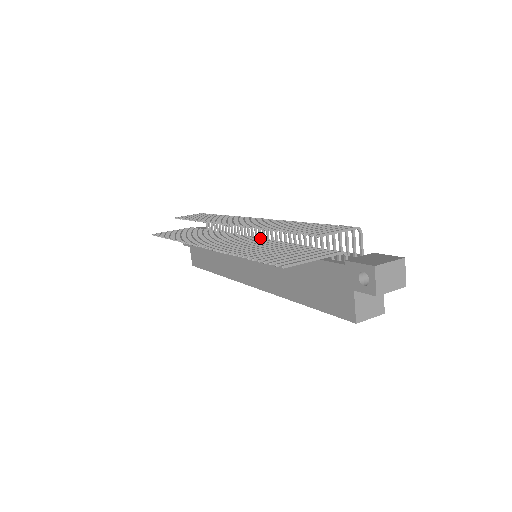
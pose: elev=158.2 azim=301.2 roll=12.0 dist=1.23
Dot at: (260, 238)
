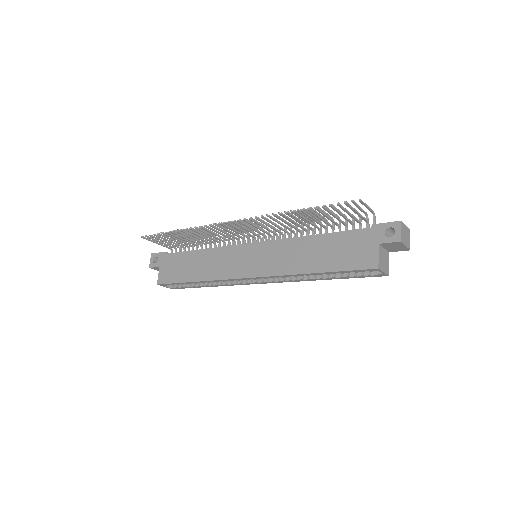
Dot at: occluded
